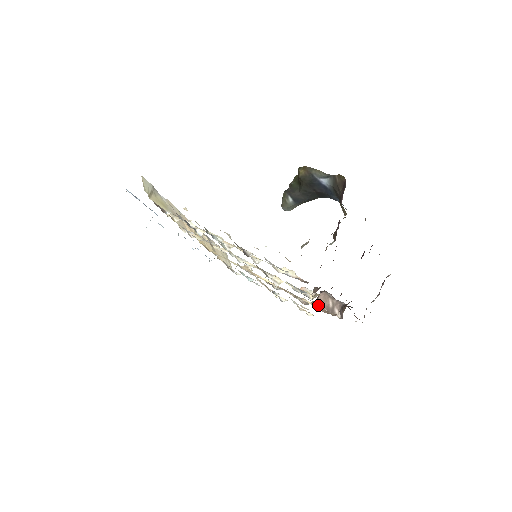
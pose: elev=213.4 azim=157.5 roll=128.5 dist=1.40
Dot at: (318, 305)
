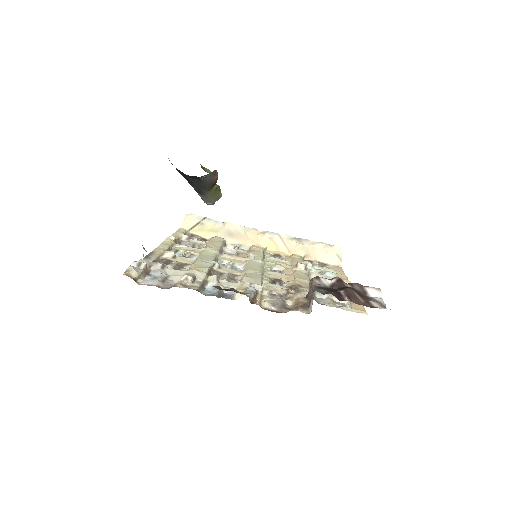
Dot at: (261, 303)
